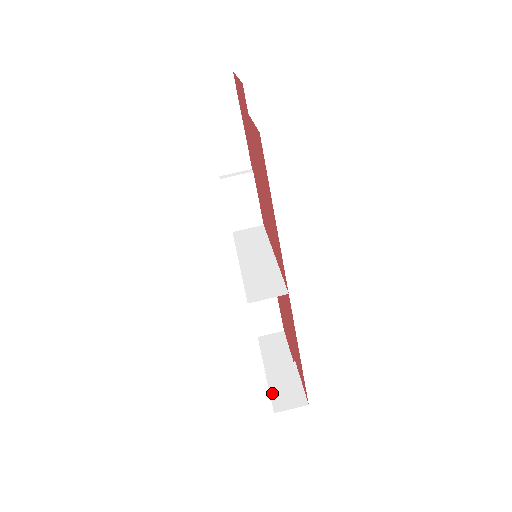
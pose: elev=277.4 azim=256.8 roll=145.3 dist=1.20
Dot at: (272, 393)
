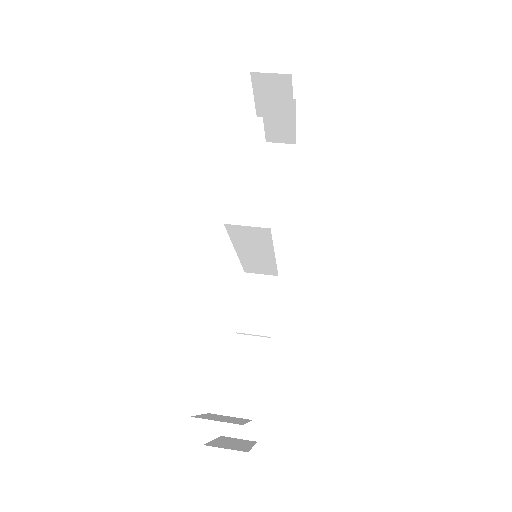
Dot at: (202, 415)
